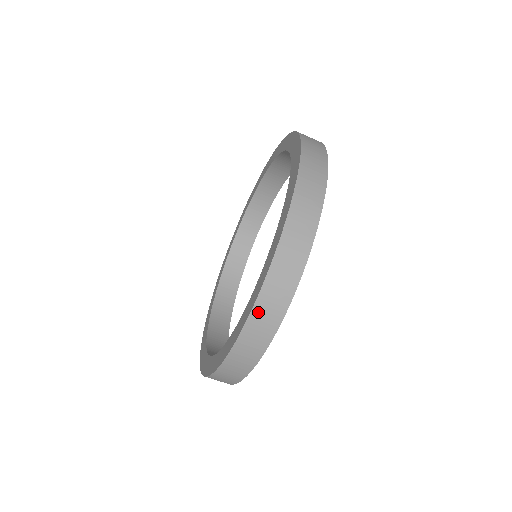
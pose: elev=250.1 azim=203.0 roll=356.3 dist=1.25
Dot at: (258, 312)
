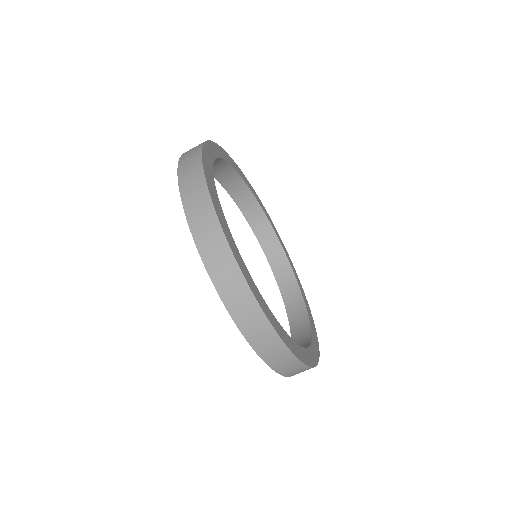
Dot at: (186, 195)
